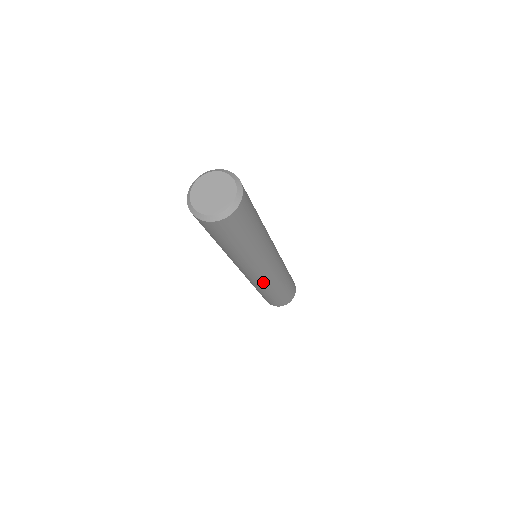
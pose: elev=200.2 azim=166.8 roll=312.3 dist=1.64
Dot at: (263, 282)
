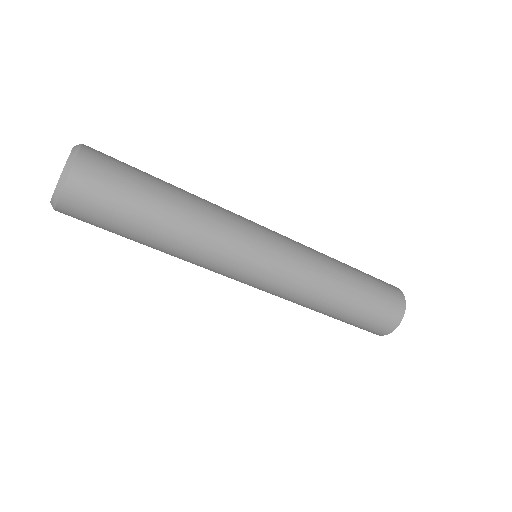
Dot at: (295, 270)
